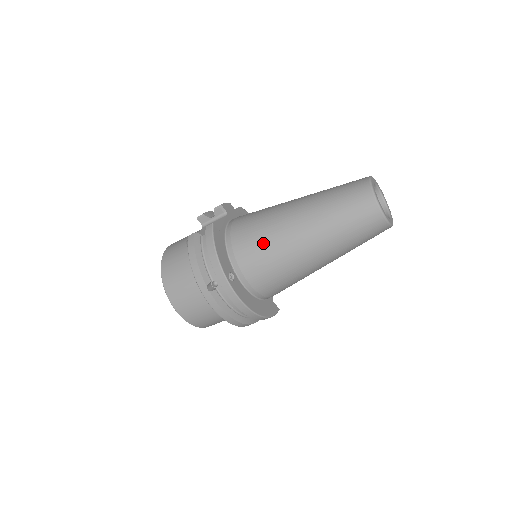
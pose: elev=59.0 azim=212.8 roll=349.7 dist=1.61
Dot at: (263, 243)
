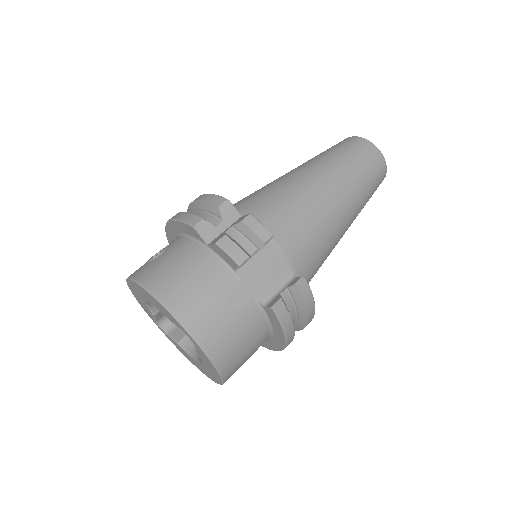
Dot at: (323, 260)
